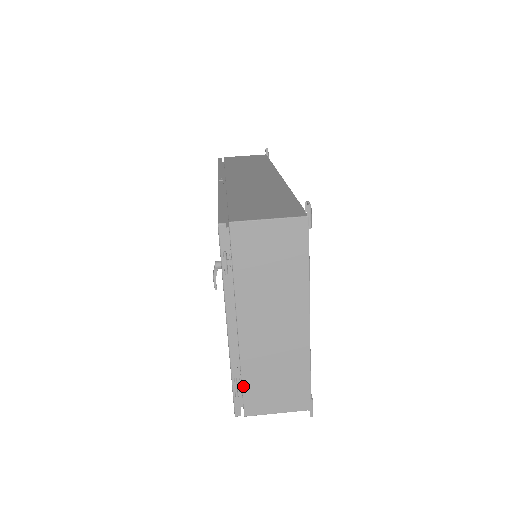
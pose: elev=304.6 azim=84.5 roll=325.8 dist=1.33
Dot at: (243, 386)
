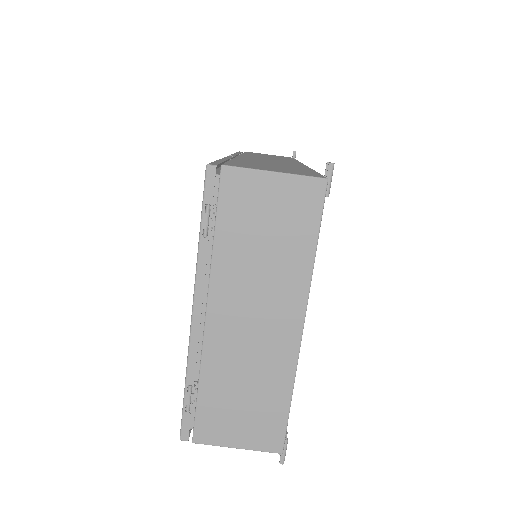
Dot at: (198, 399)
